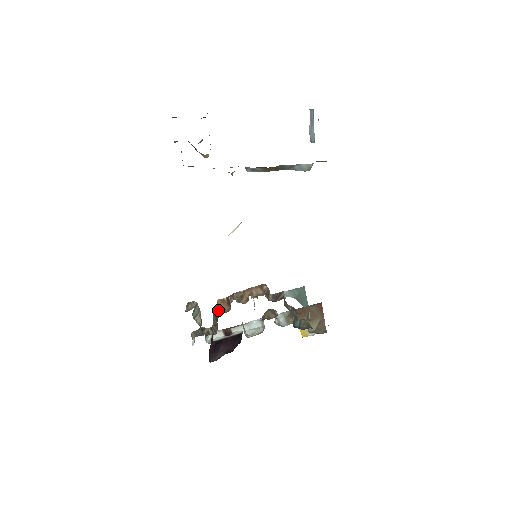
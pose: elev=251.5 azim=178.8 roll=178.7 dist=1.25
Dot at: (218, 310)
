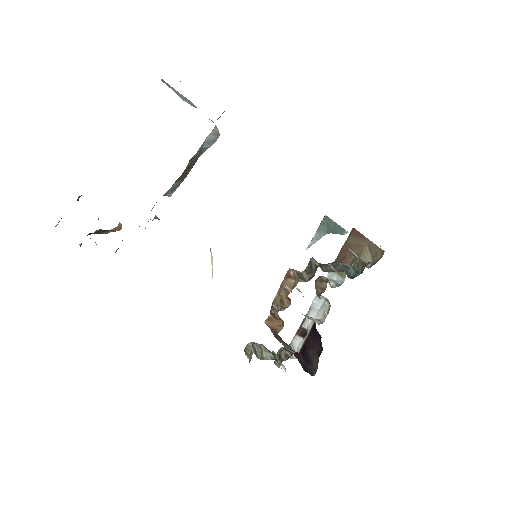
Dot at: (274, 332)
